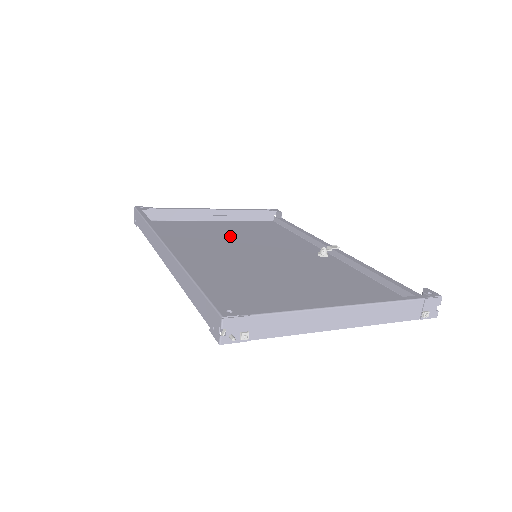
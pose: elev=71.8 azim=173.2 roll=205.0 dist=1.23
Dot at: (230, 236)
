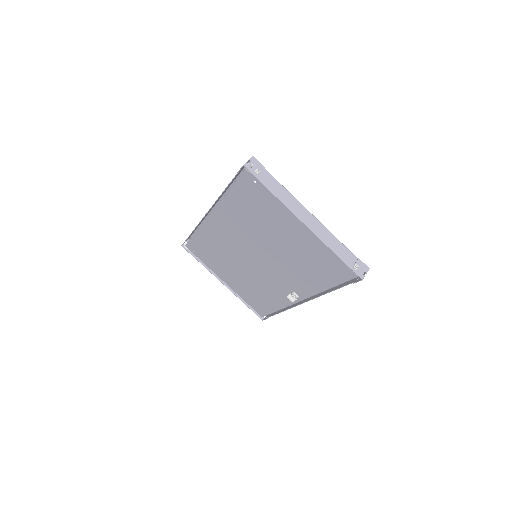
Dot at: (238, 271)
